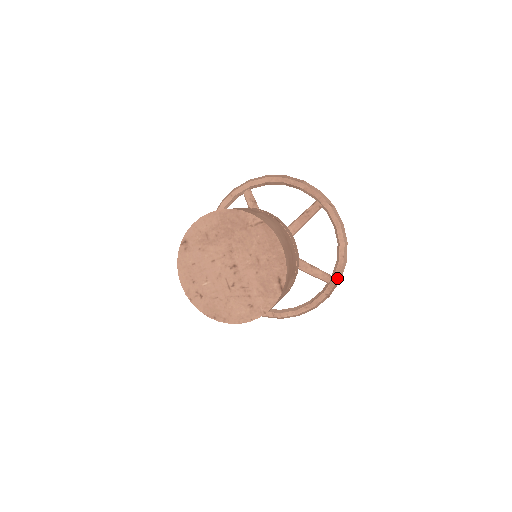
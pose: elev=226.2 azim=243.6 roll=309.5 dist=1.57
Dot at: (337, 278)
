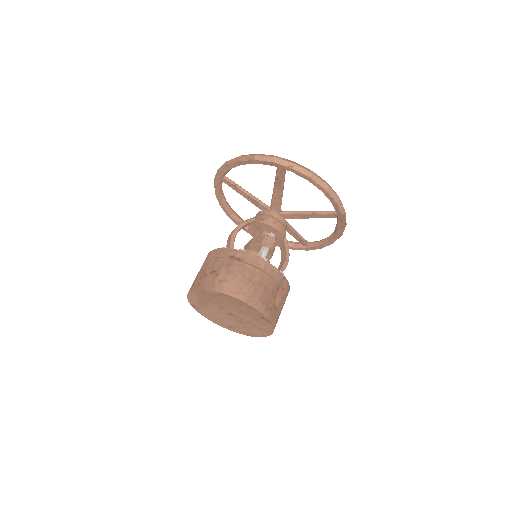
Dot at: (340, 214)
